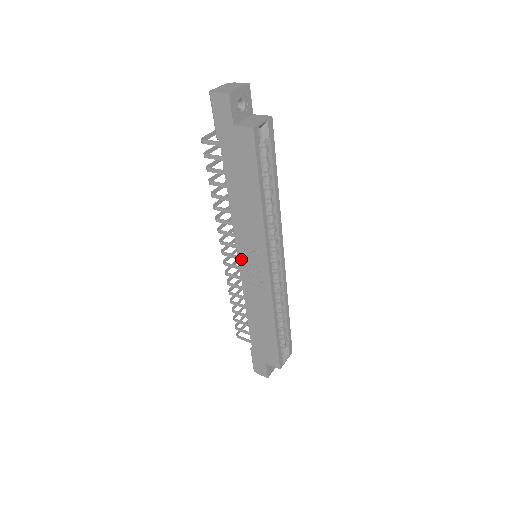
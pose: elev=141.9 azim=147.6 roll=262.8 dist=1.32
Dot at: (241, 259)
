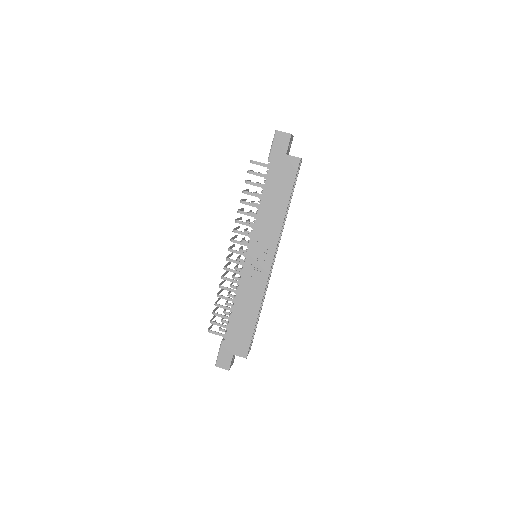
Dot at: (250, 253)
